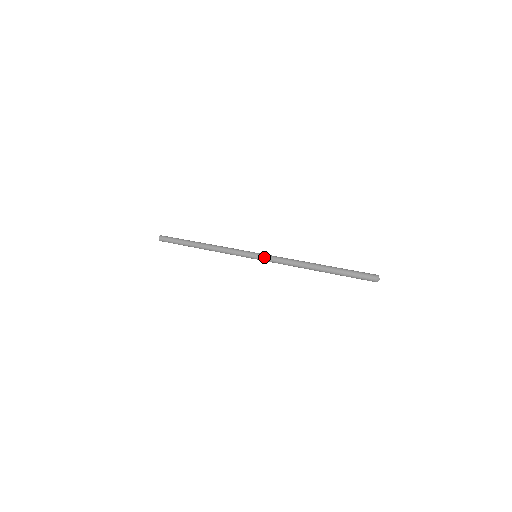
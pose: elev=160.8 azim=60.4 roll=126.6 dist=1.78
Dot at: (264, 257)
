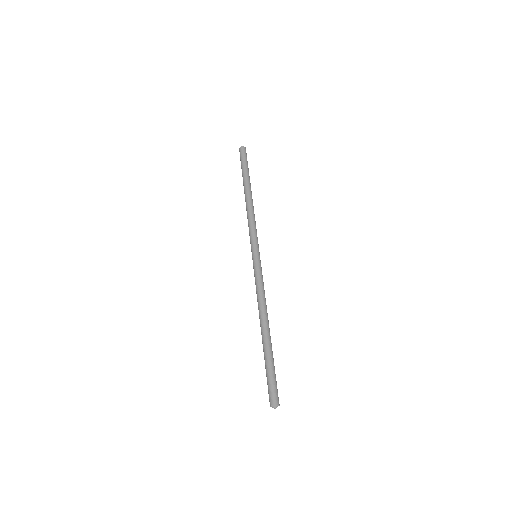
Dot at: (254, 266)
